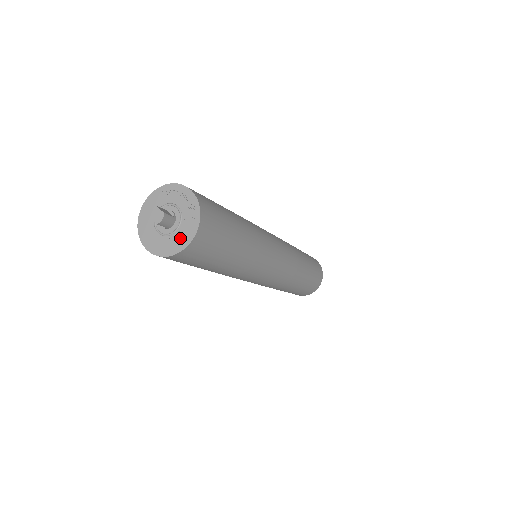
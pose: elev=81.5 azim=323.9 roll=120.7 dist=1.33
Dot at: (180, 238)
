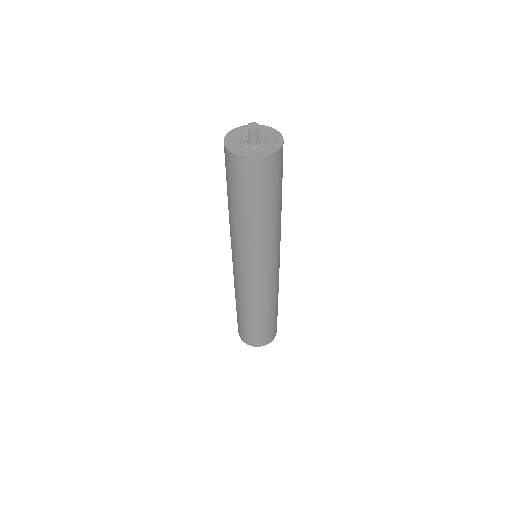
Dot at: (250, 151)
